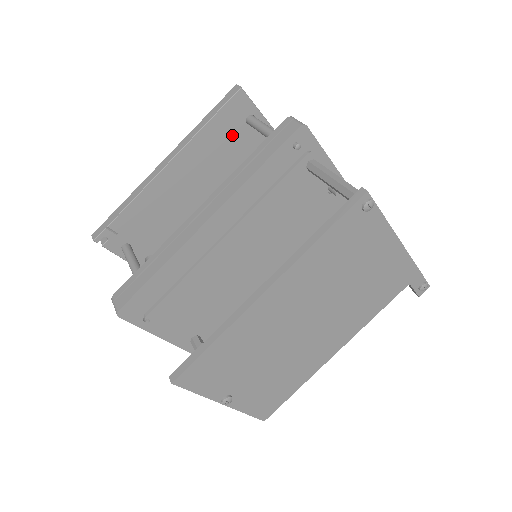
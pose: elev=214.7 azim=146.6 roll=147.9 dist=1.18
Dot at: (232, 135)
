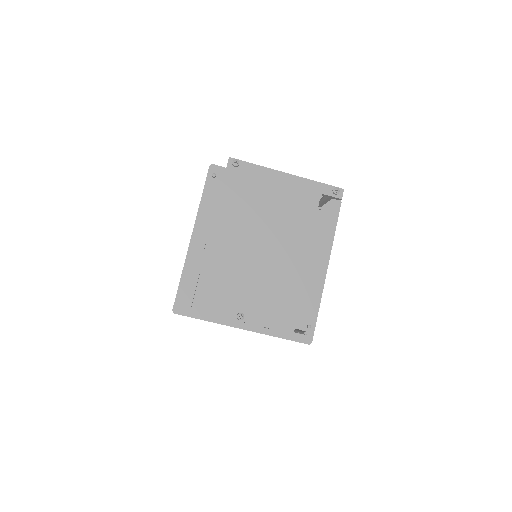
Dot at: occluded
